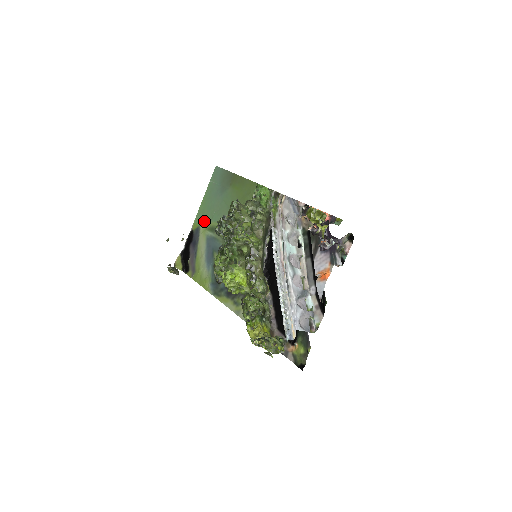
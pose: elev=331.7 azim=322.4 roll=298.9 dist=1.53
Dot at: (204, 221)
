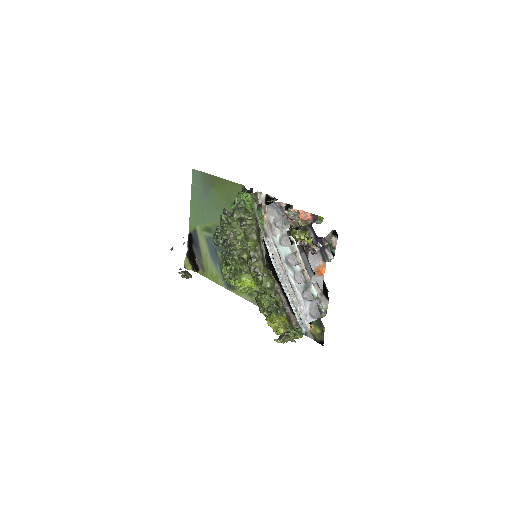
Dot at: (198, 223)
